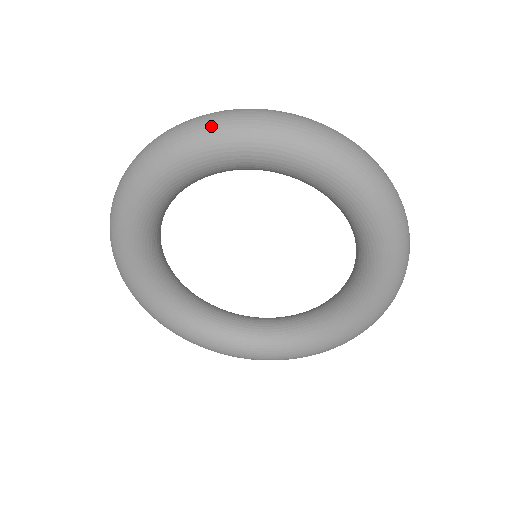
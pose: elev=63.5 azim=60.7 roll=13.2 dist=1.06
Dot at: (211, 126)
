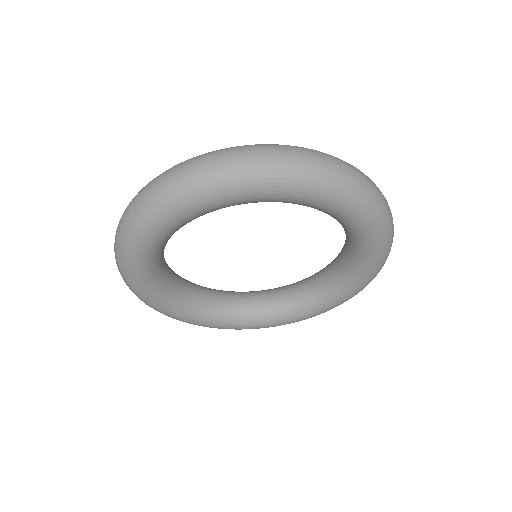
Dot at: (139, 214)
